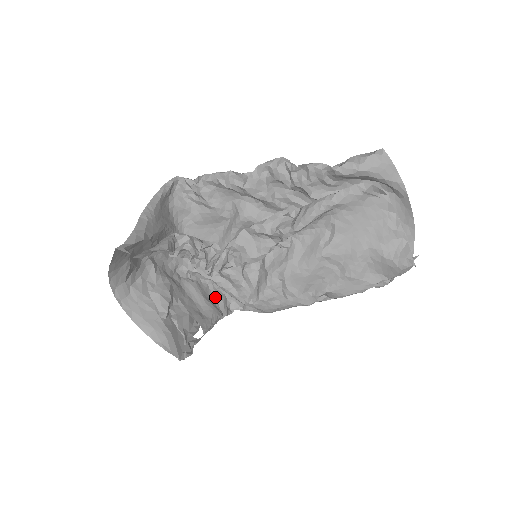
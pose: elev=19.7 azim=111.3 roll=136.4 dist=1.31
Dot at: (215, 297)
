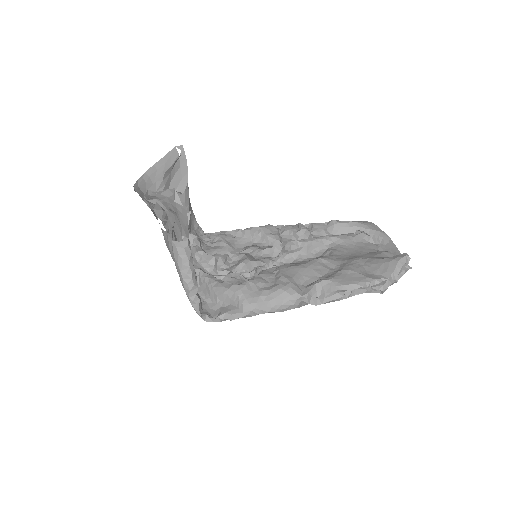
Dot at: occluded
